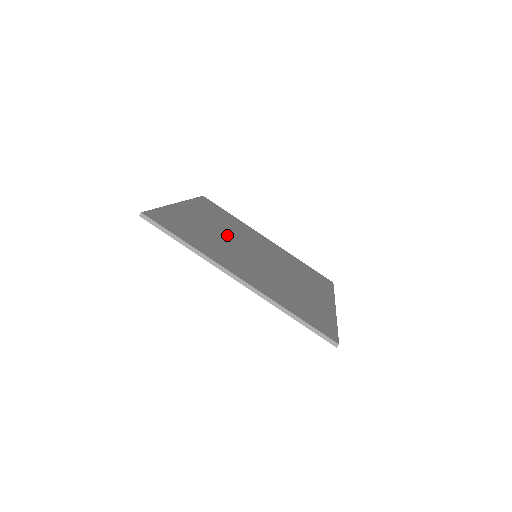
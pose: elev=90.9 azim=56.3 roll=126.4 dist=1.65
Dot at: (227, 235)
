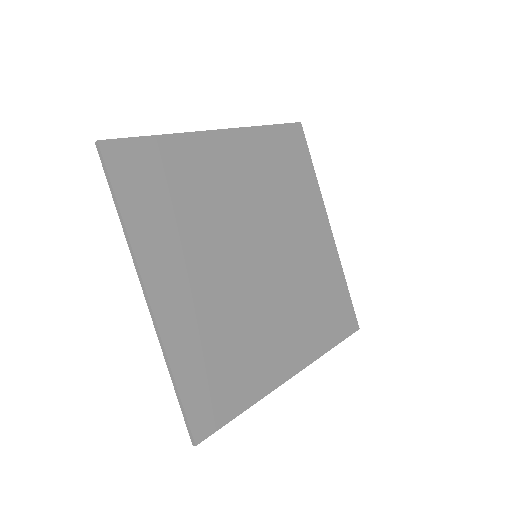
Dot at: (242, 209)
